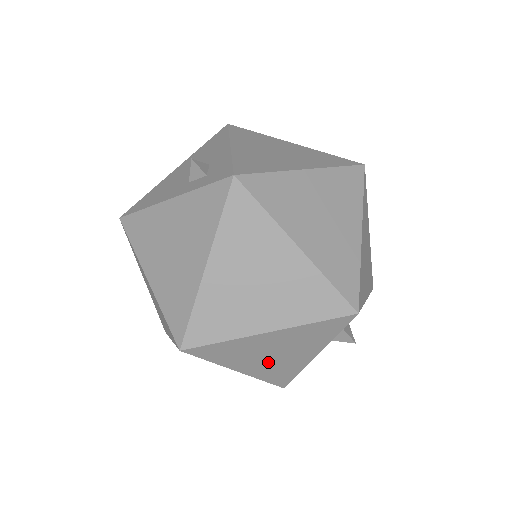
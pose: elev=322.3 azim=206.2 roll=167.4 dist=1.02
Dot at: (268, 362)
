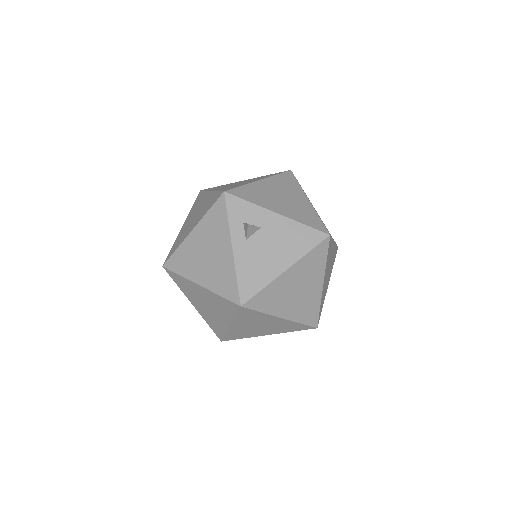
Dot at: (209, 267)
